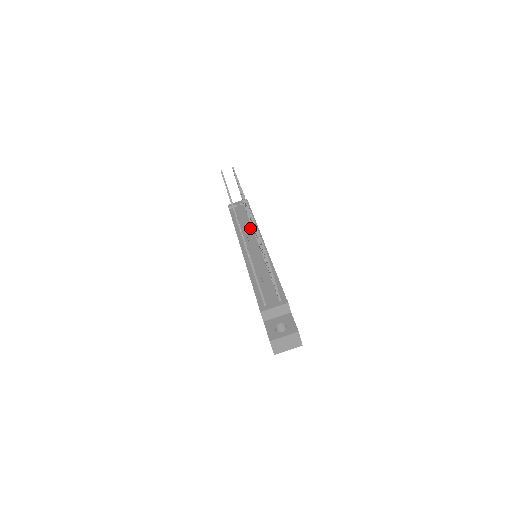
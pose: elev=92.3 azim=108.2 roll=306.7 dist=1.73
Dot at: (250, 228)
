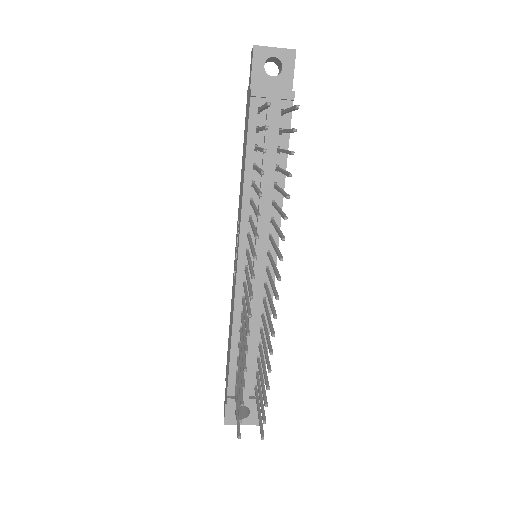
Dot at: (269, 199)
